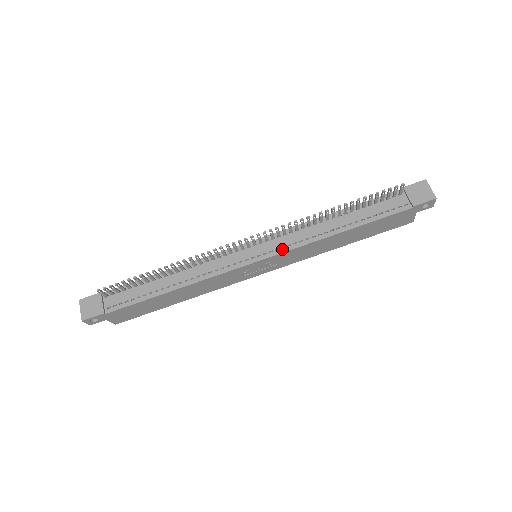
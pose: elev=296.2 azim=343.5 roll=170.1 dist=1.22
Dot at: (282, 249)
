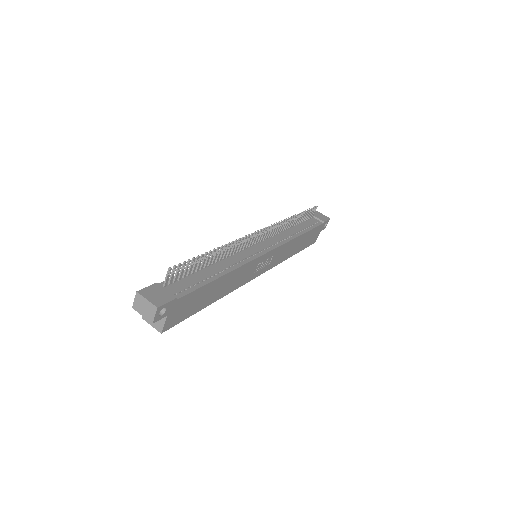
Dot at: (278, 244)
